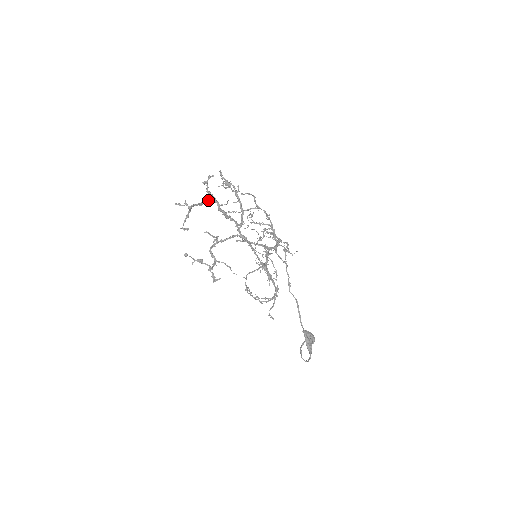
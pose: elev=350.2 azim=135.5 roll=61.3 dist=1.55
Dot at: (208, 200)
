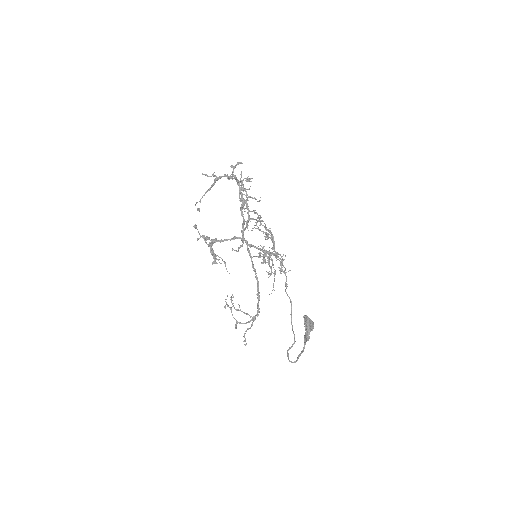
Dot at: (235, 178)
